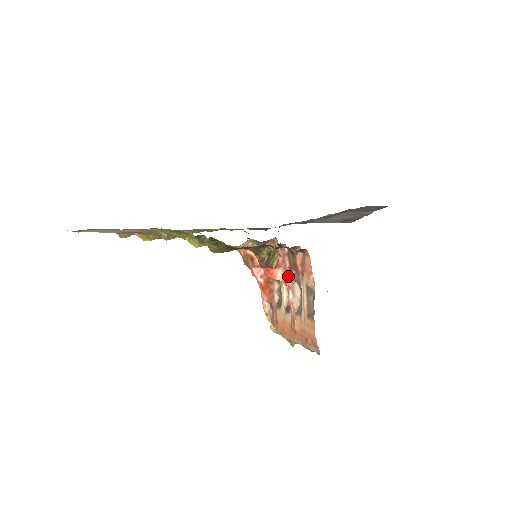
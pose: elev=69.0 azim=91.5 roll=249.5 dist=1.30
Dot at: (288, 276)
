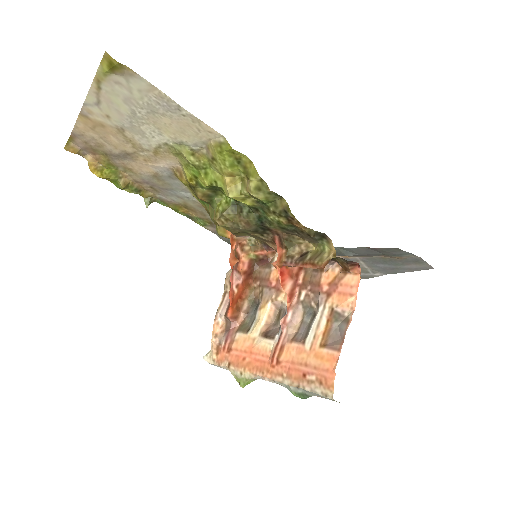
Dot at: (295, 293)
